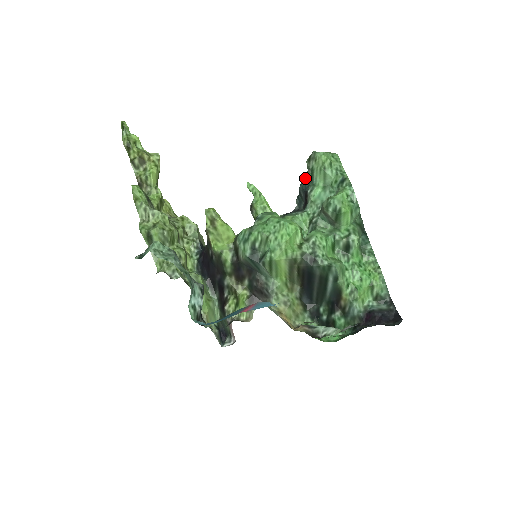
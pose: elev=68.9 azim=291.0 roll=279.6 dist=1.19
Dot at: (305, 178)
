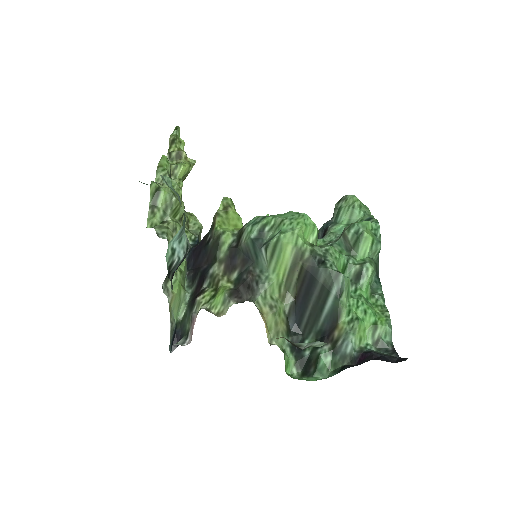
Dot at: (328, 221)
